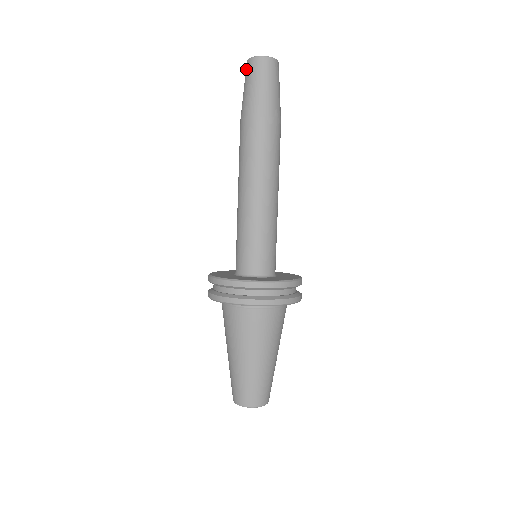
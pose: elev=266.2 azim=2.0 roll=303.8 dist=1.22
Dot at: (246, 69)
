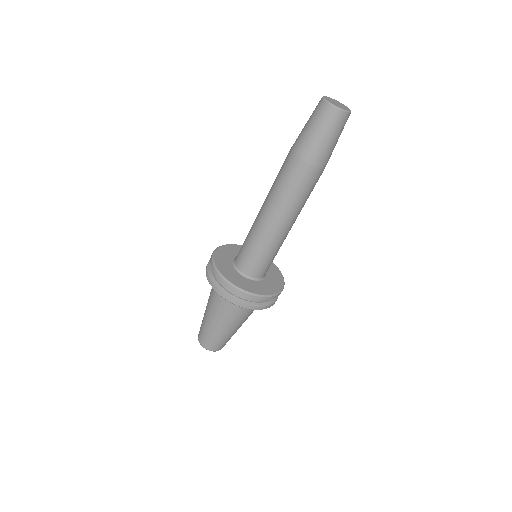
Dot at: (329, 115)
